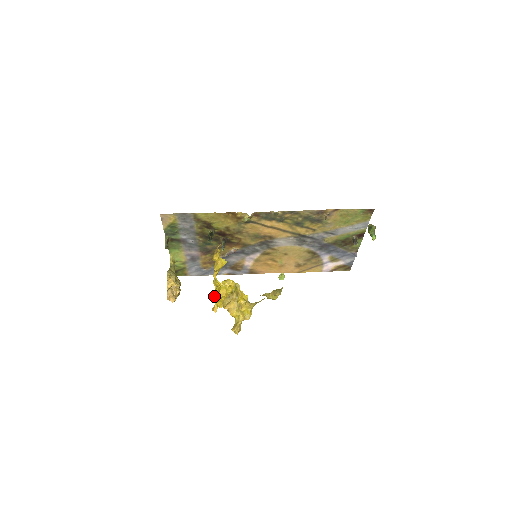
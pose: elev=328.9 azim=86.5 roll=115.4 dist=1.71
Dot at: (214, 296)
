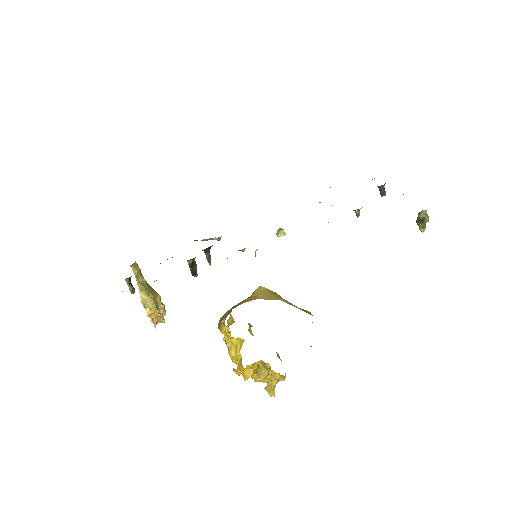
Dot at: (233, 362)
